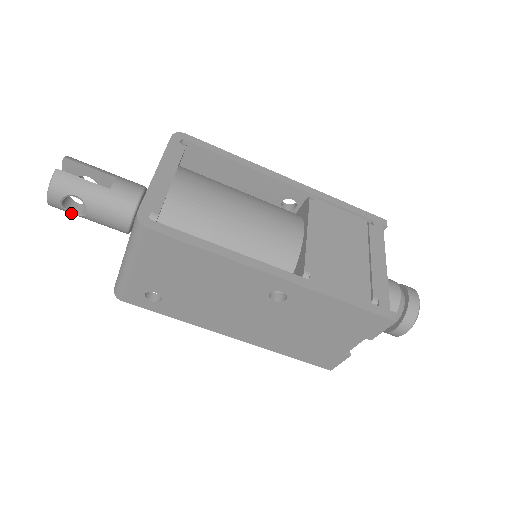
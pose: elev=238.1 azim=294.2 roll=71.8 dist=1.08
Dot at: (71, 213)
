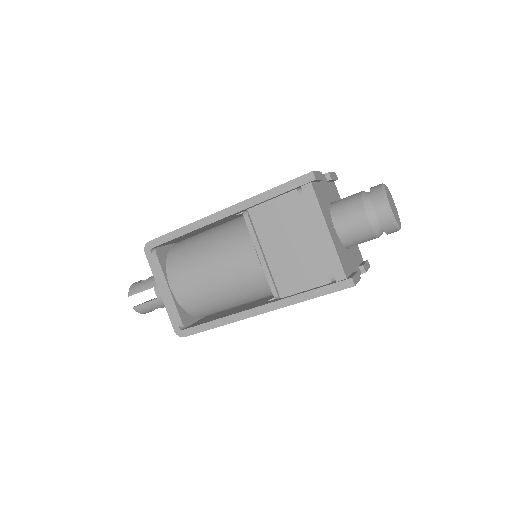
Dot at: occluded
